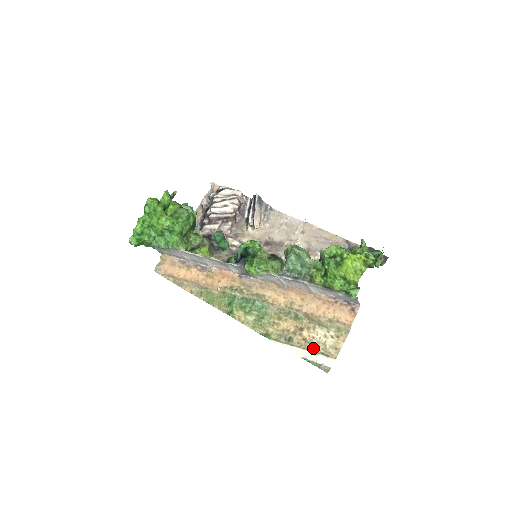
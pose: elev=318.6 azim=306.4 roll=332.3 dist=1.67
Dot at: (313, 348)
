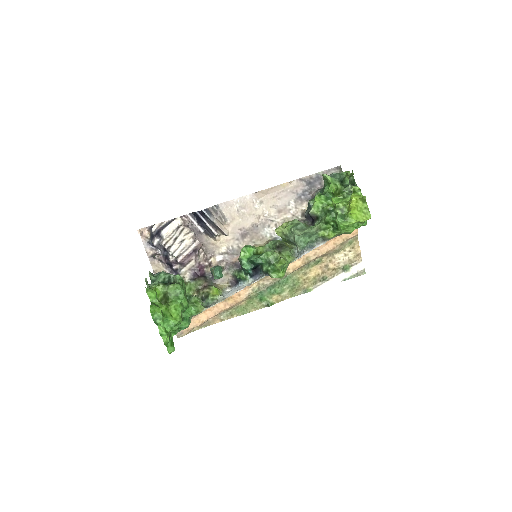
Dot at: (343, 269)
